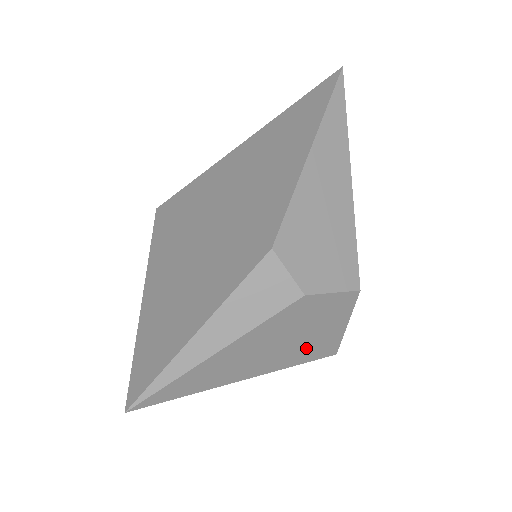
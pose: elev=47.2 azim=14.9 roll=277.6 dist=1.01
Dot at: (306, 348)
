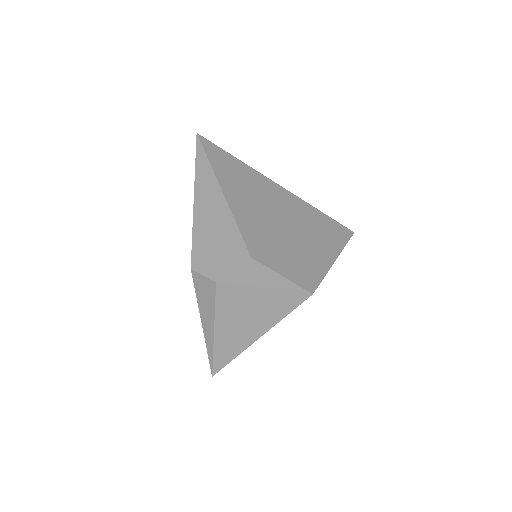
Dot at: (275, 303)
